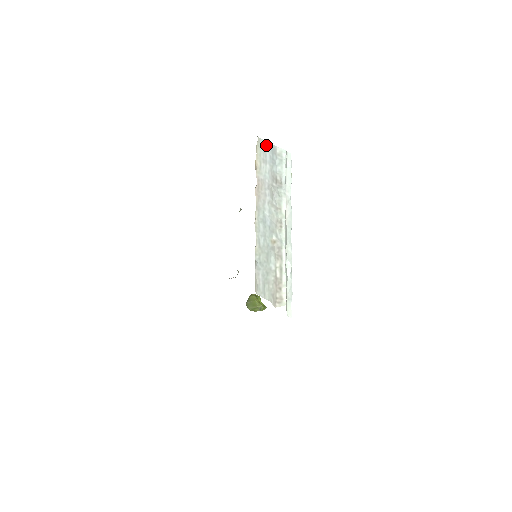
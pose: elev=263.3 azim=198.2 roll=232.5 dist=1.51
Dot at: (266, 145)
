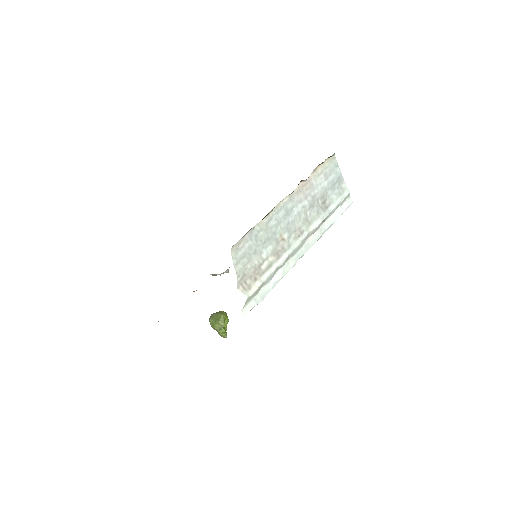
Dot at: (337, 169)
